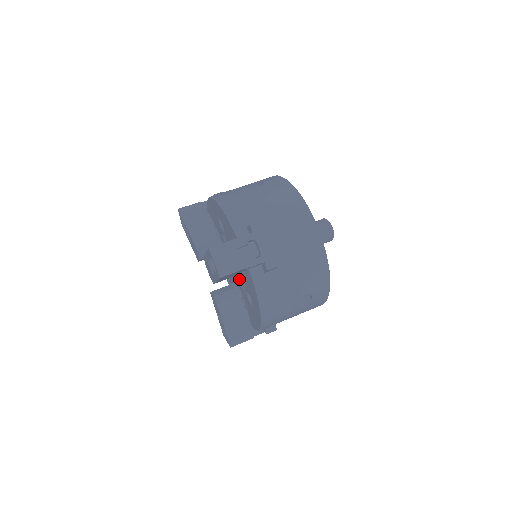
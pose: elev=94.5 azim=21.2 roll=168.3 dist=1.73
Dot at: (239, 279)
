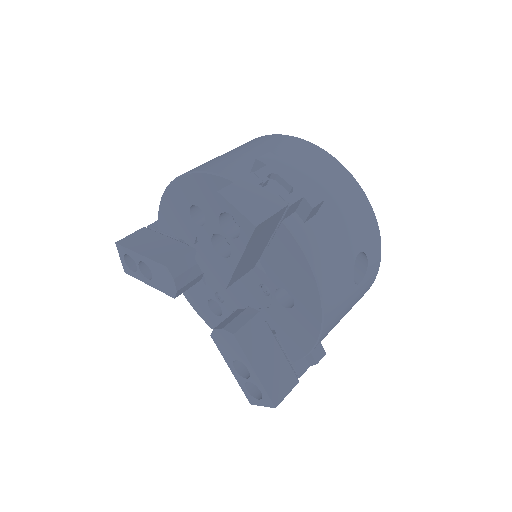
Dot at: (252, 284)
